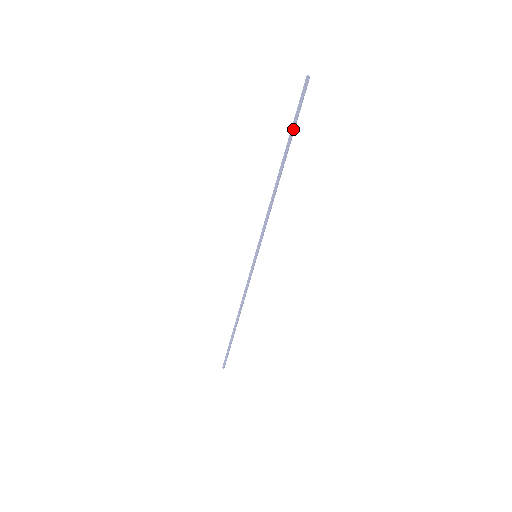
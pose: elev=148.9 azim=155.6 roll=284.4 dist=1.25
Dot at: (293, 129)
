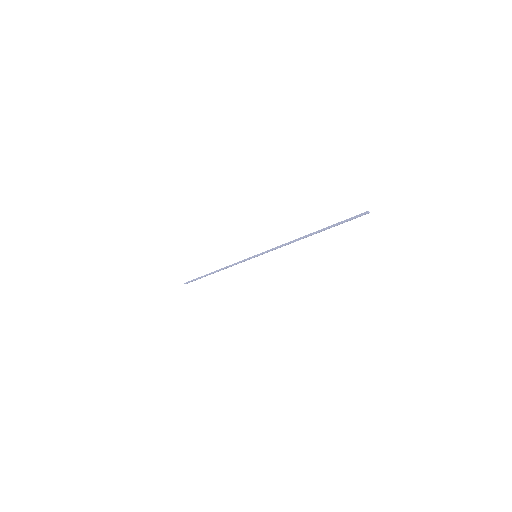
Dot at: (335, 225)
